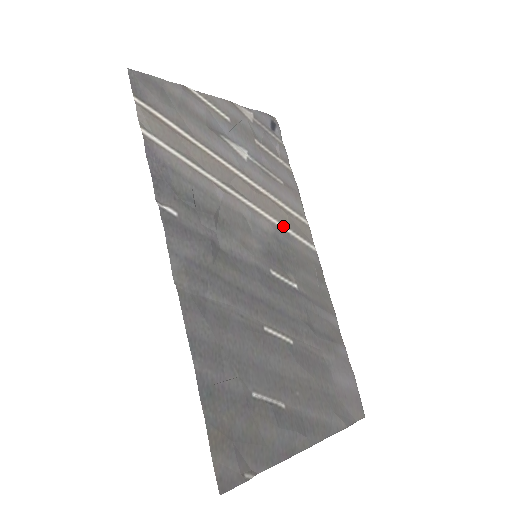
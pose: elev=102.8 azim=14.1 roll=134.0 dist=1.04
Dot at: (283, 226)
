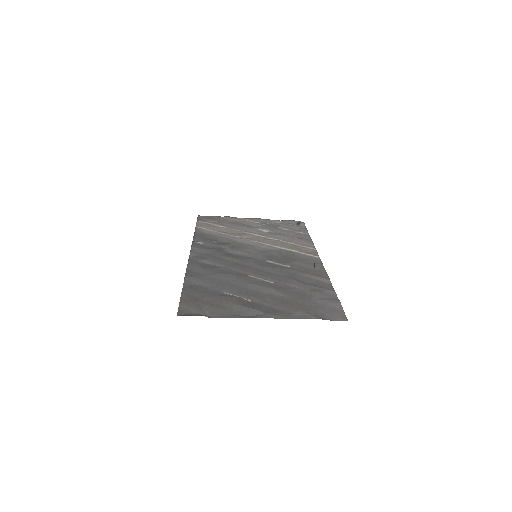
Dot at: (288, 249)
